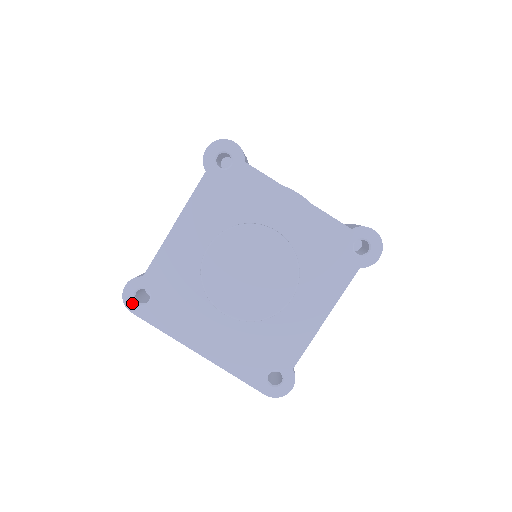
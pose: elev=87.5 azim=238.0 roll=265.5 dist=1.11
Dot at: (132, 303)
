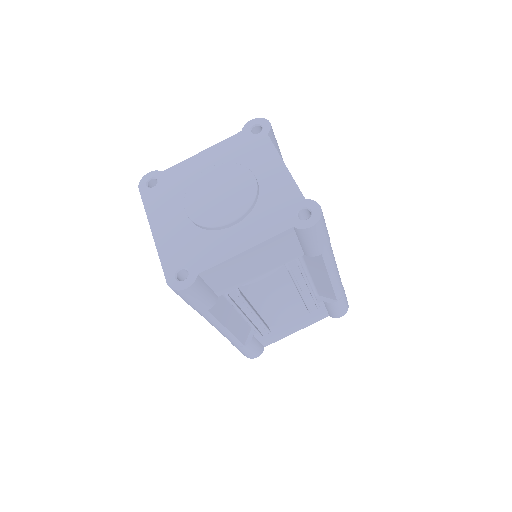
Dot at: (144, 184)
